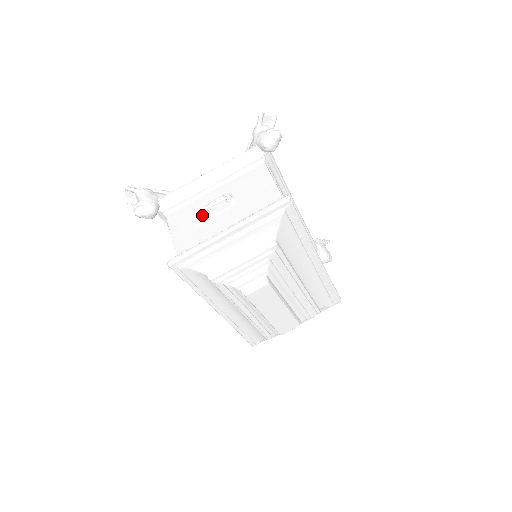
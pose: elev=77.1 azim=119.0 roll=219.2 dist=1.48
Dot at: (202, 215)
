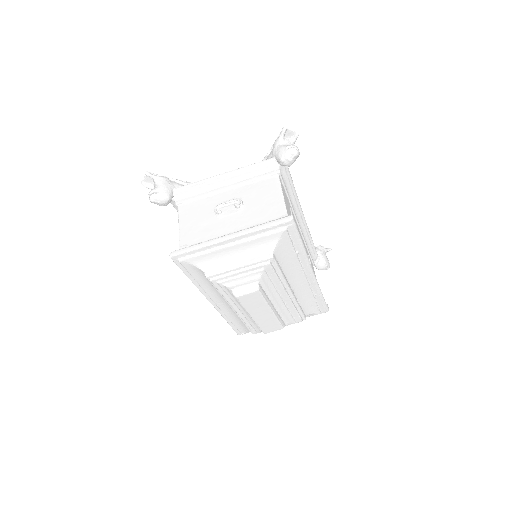
Dot at: (211, 214)
